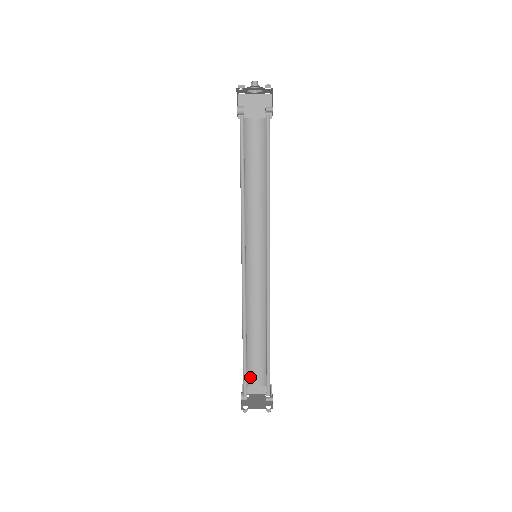
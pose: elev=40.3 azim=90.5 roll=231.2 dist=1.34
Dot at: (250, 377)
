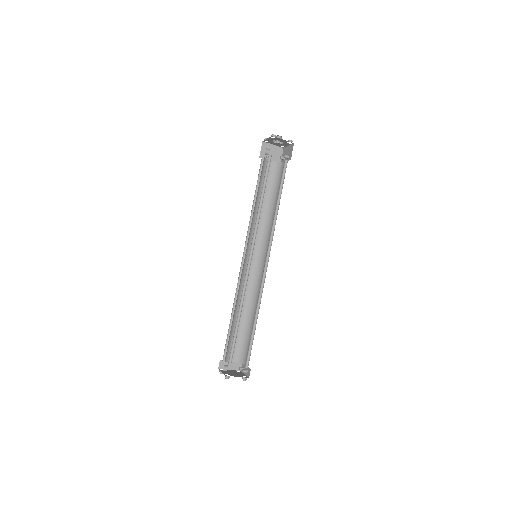
Dot at: (228, 354)
